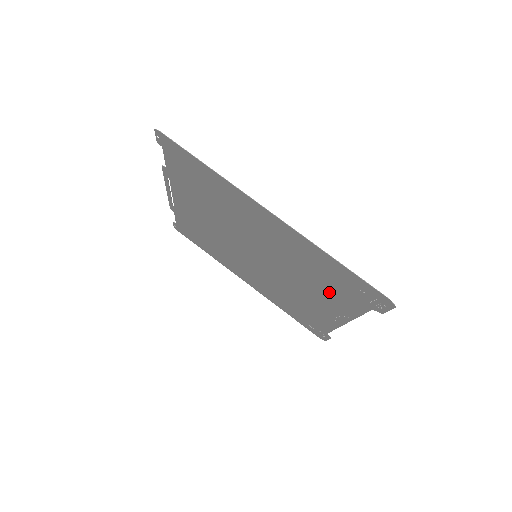
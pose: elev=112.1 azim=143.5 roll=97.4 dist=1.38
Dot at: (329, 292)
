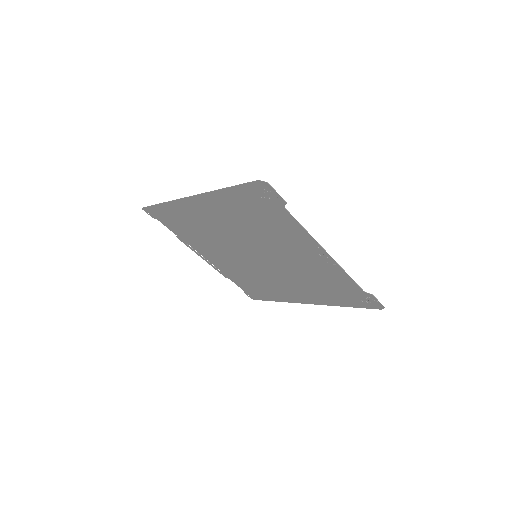
Dot at: (277, 229)
